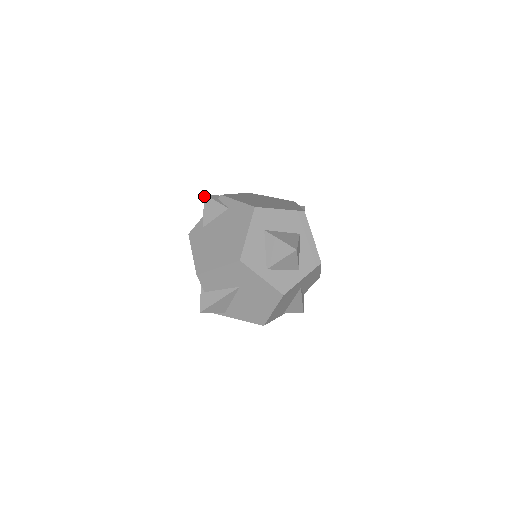
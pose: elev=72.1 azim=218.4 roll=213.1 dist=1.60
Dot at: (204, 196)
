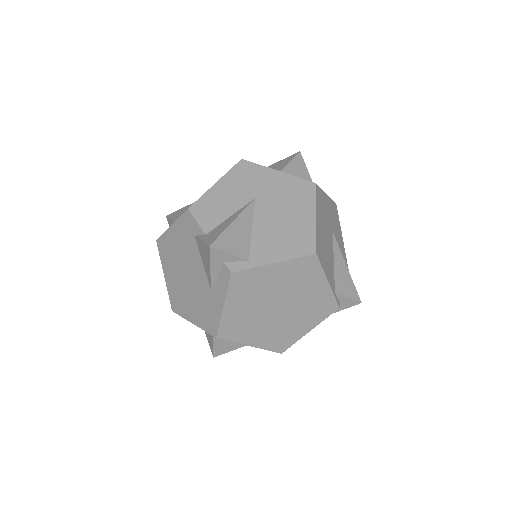
Dot at: (167, 216)
